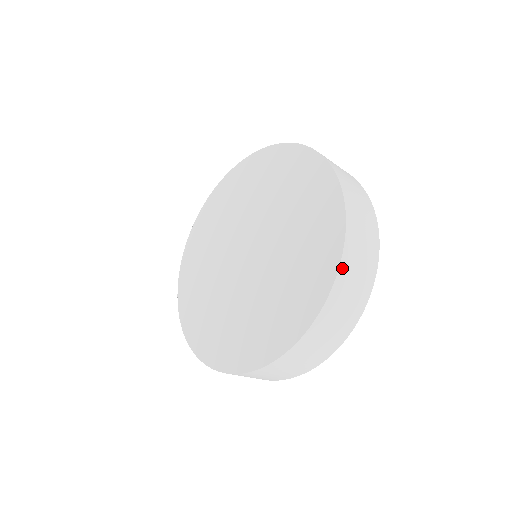
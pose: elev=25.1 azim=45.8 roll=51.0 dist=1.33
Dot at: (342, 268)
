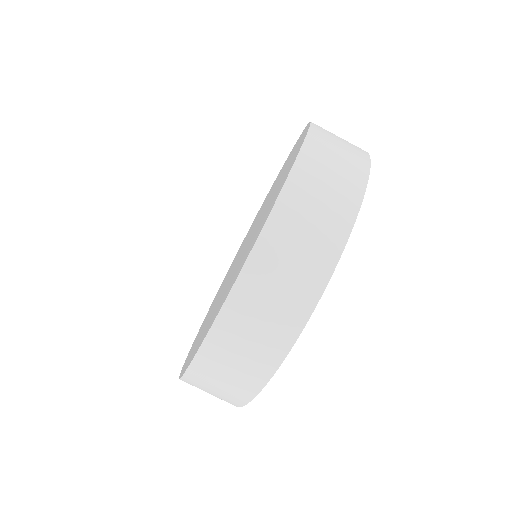
Dot at: (295, 175)
